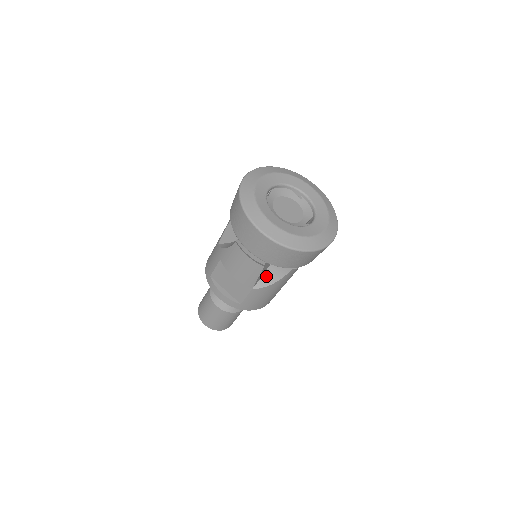
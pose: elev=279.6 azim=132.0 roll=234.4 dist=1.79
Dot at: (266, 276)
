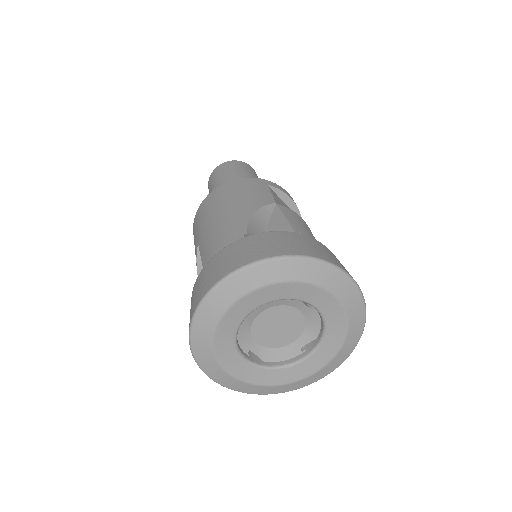
Dot at: occluded
